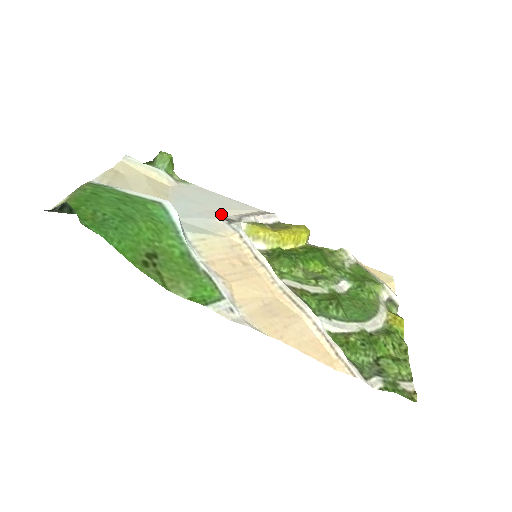
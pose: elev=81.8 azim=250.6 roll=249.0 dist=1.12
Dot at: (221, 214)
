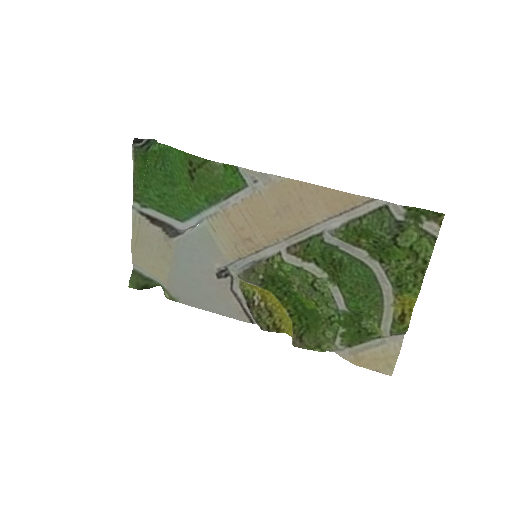
Dot at: (214, 281)
